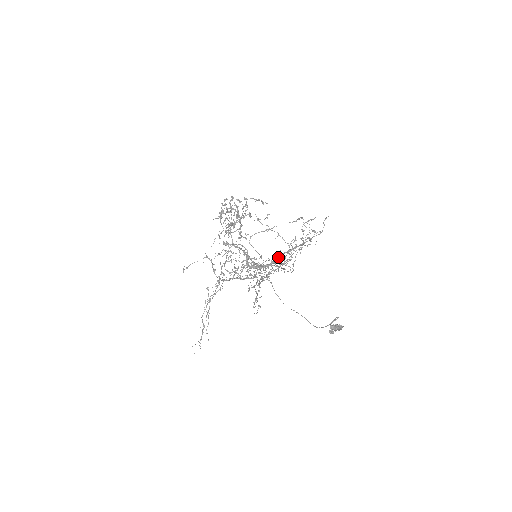
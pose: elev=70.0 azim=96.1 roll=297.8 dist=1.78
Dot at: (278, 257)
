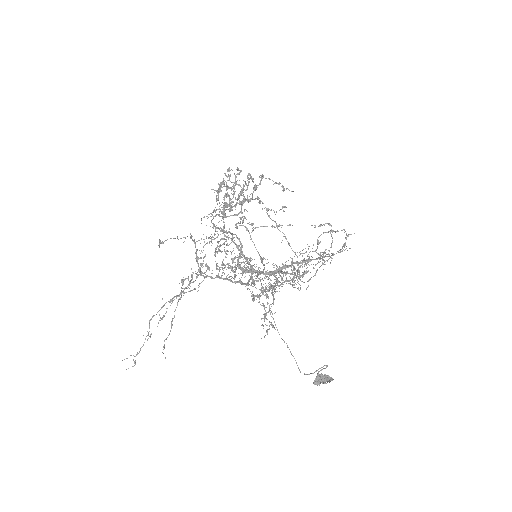
Dot at: (286, 266)
